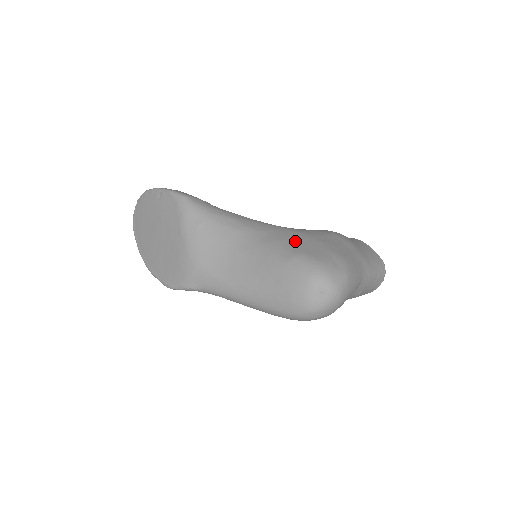
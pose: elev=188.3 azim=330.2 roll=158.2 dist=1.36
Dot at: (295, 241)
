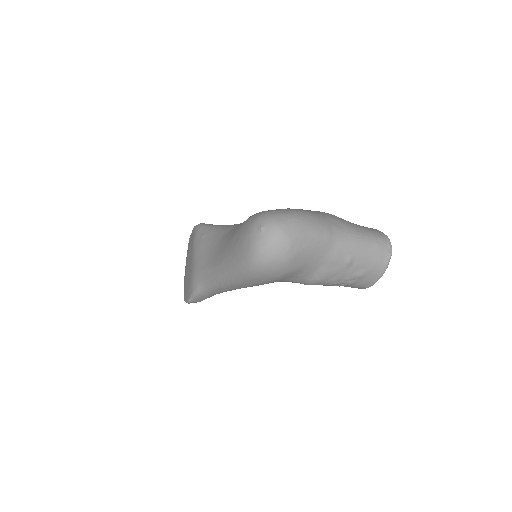
Dot at: occluded
